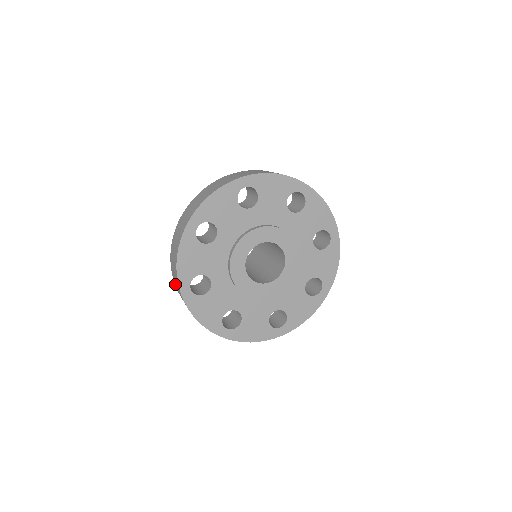
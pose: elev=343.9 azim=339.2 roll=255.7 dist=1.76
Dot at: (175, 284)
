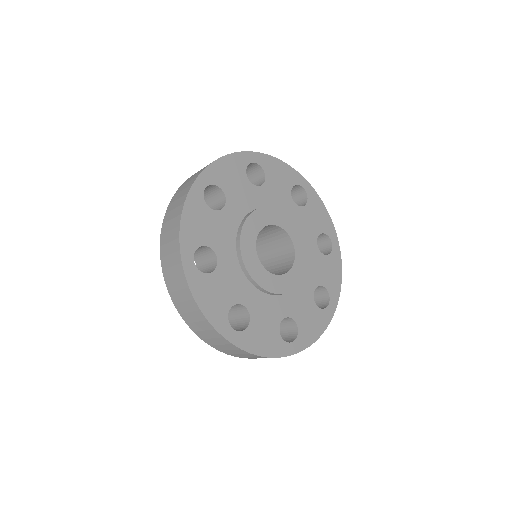
Dot at: (165, 267)
